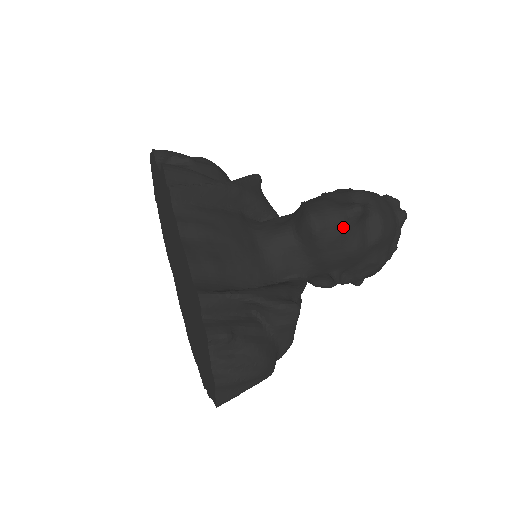
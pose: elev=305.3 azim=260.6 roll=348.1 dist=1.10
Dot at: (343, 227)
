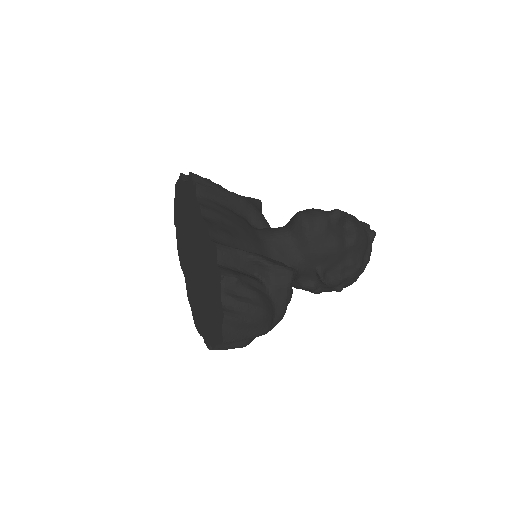
Dot at: (326, 224)
